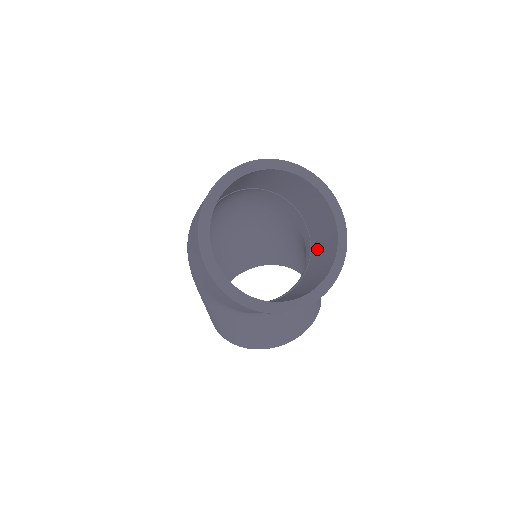
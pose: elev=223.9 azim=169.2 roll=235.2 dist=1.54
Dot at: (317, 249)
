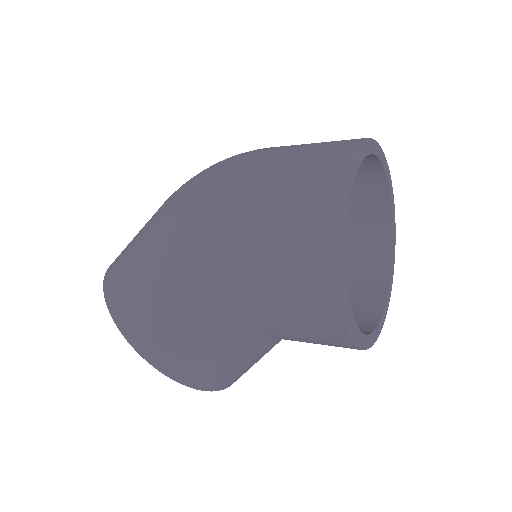
Dot at: occluded
